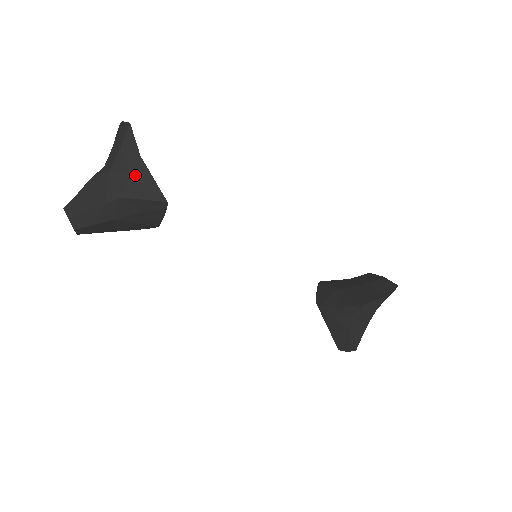
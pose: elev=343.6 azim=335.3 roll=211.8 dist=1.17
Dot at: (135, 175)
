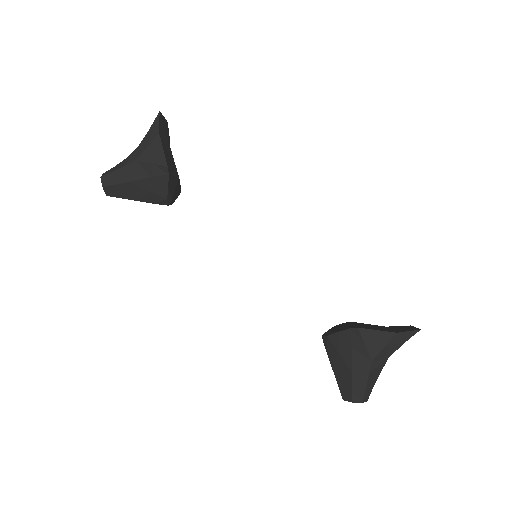
Dot at: (151, 145)
